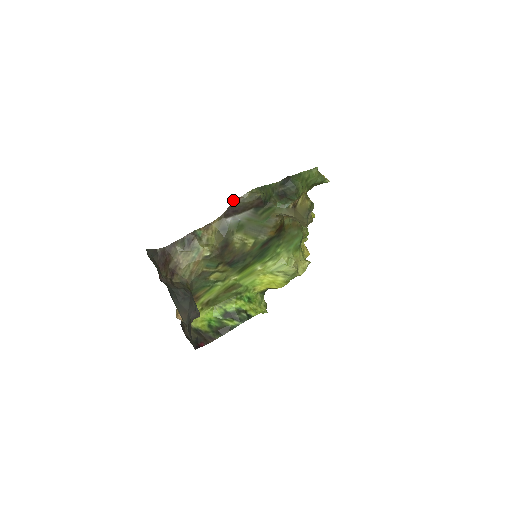
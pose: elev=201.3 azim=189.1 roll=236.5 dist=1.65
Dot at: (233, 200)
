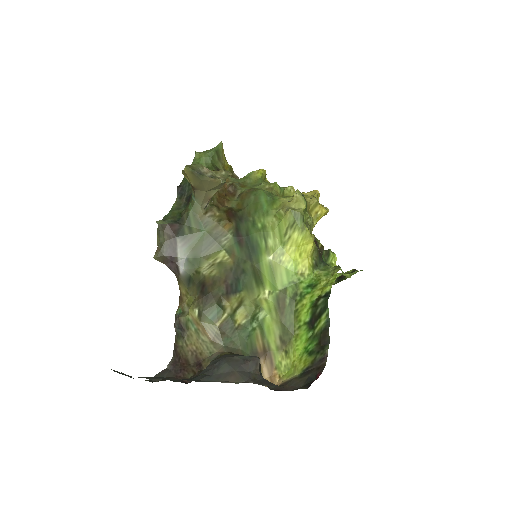
Dot at: (154, 257)
